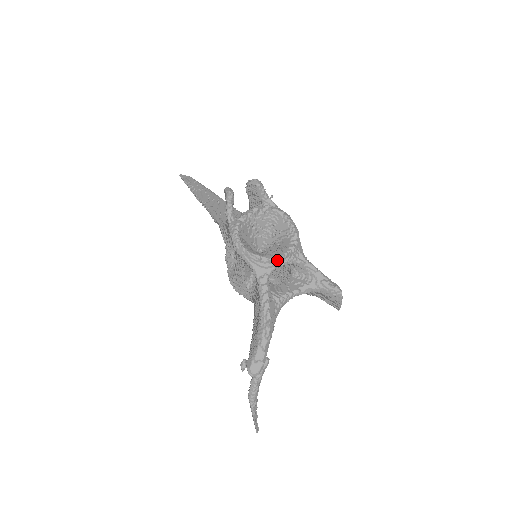
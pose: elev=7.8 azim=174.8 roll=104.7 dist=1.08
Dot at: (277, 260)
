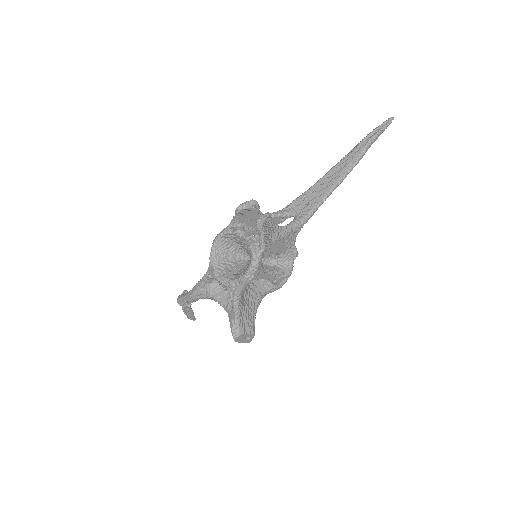
Dot at: (216, 278)
